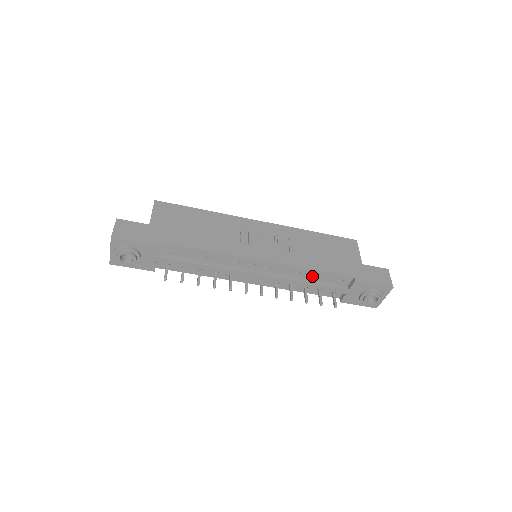
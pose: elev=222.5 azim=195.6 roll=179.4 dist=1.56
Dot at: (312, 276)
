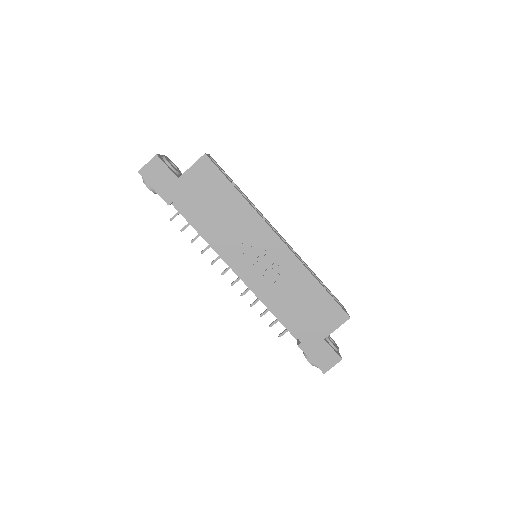
Dot at: occluded
